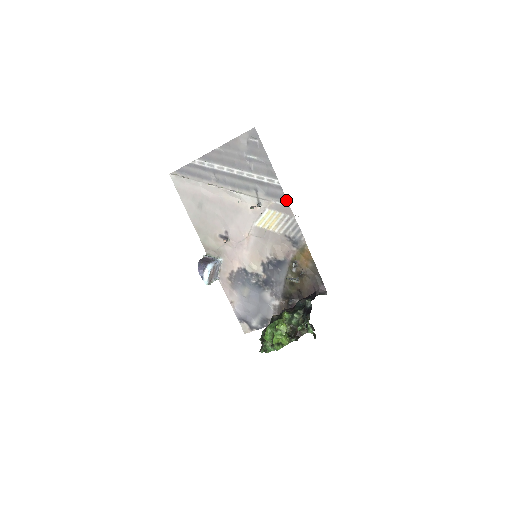
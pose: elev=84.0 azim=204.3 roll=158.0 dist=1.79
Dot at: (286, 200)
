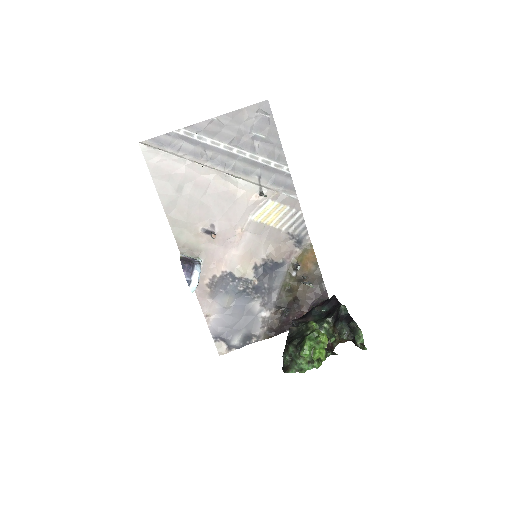
Dot at: (294, 191)
